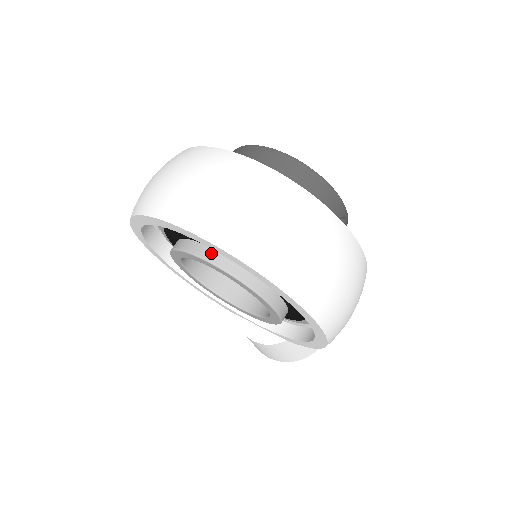
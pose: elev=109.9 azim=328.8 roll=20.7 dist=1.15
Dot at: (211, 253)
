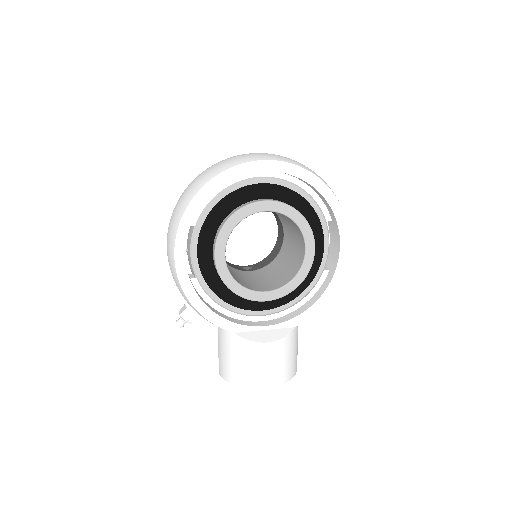
Dot at: (272, 200)
